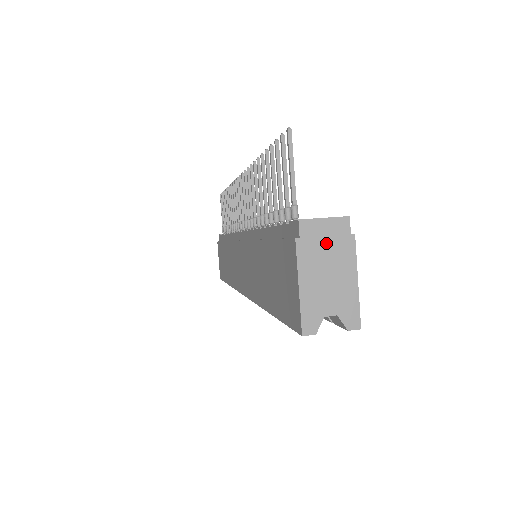
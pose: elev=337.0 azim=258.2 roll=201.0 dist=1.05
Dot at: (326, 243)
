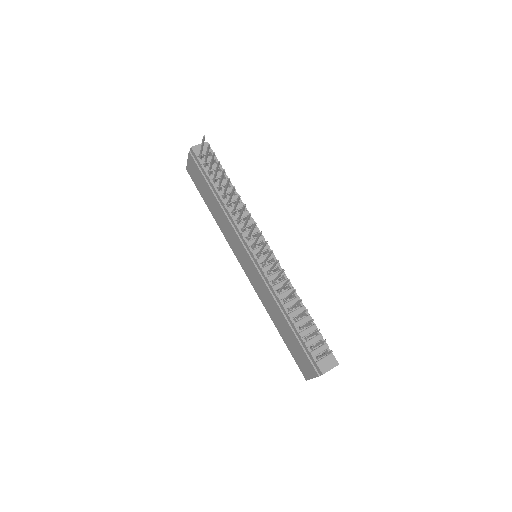
Dot at: occluded
